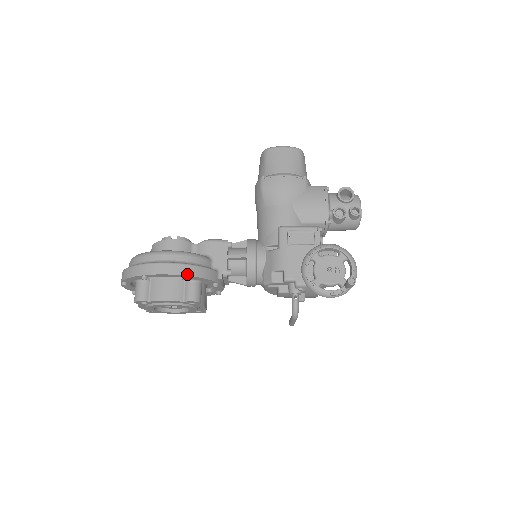
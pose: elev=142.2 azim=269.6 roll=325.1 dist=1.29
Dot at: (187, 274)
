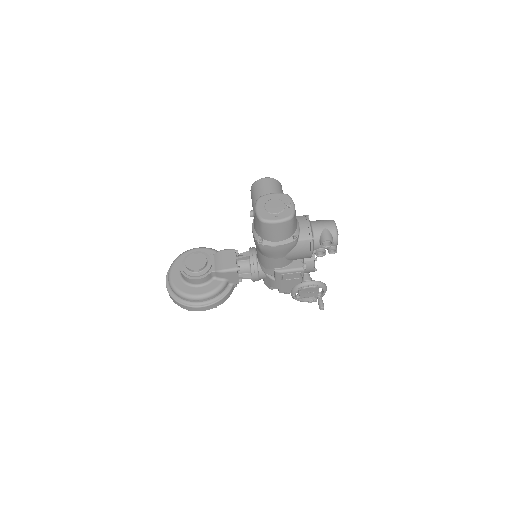
Dot at: occluded
